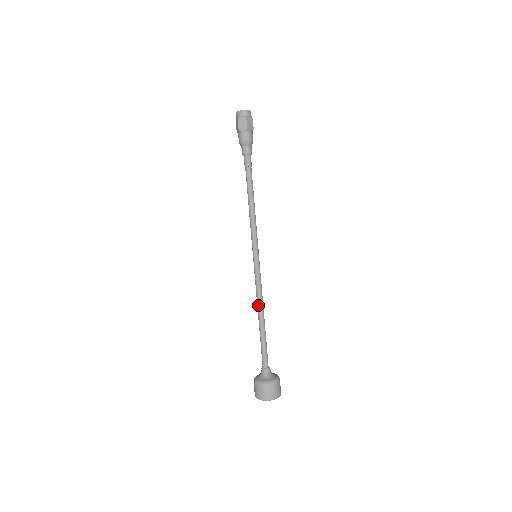
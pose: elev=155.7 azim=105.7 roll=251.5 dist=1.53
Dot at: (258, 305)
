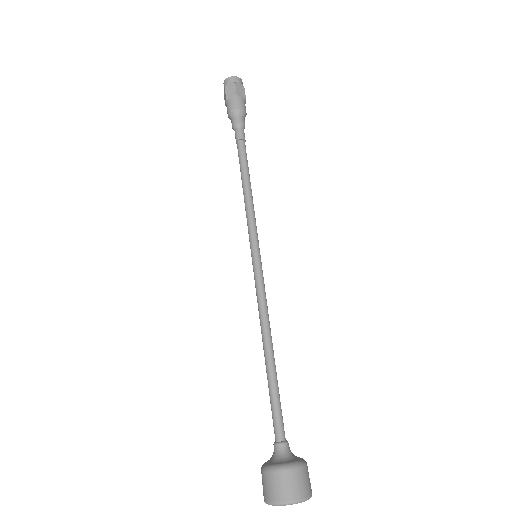
Dot at: (262, 330)
